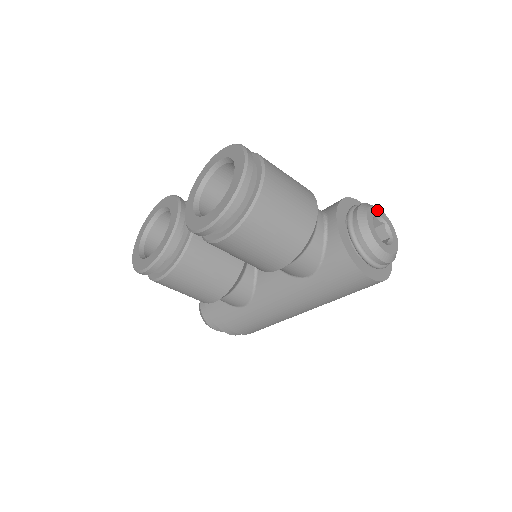
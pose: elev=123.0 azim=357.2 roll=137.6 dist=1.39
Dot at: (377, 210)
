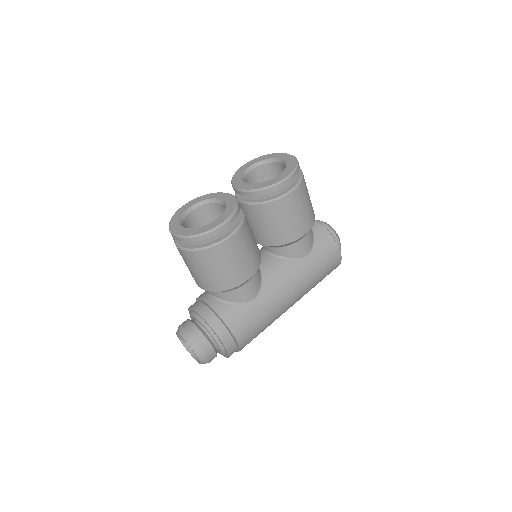
Dot at: occluded
